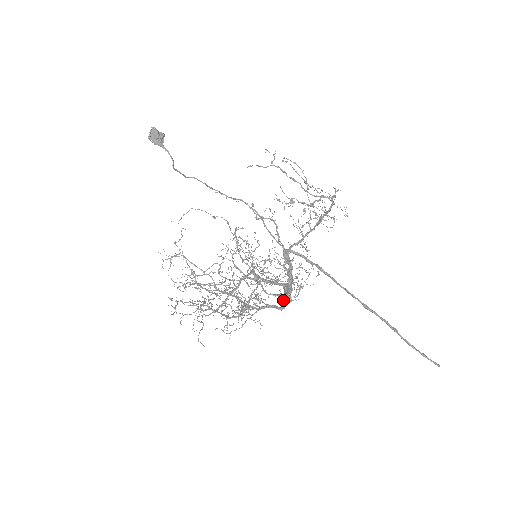
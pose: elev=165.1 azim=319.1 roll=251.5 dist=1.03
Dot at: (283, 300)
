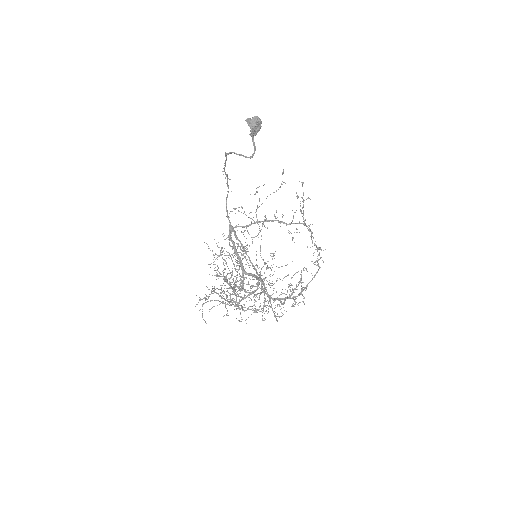
Dot at: (242, 282)
